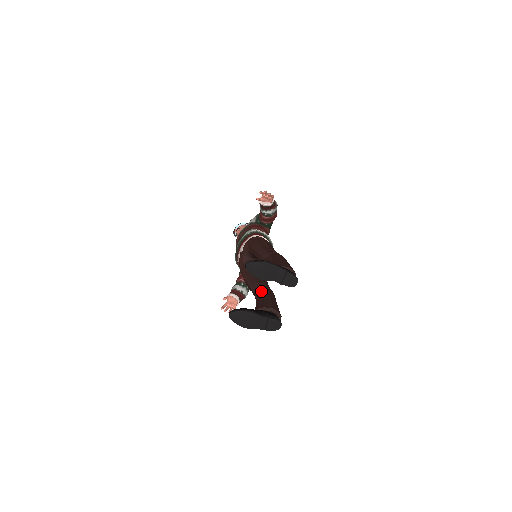
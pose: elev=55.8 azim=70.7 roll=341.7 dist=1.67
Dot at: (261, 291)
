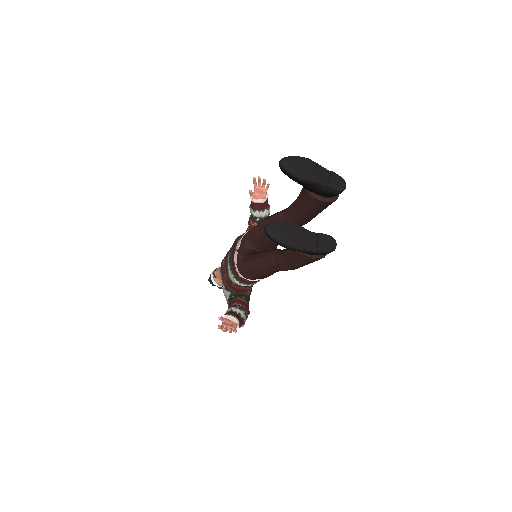
Dot at: occluded
